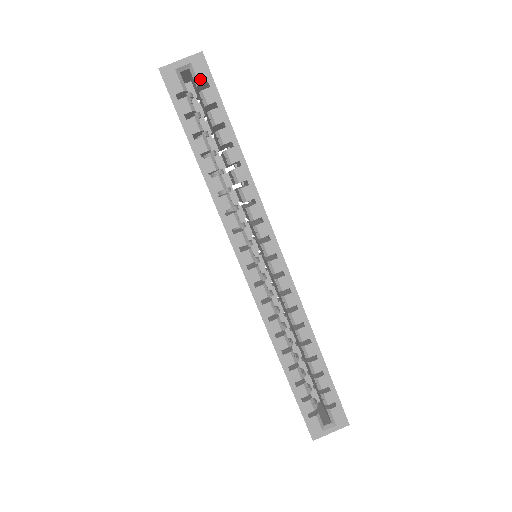
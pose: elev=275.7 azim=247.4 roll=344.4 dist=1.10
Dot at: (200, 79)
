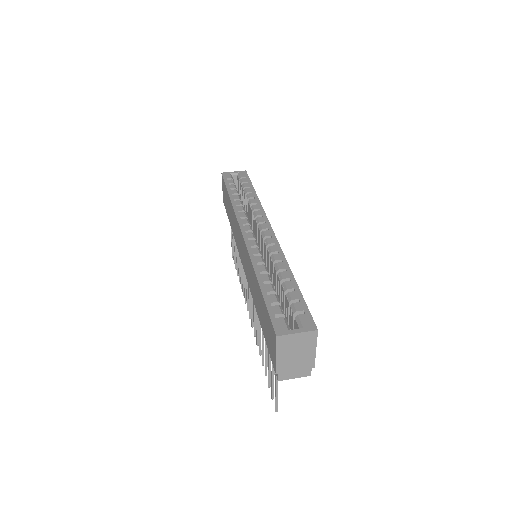
Dot at: (242, 176)
